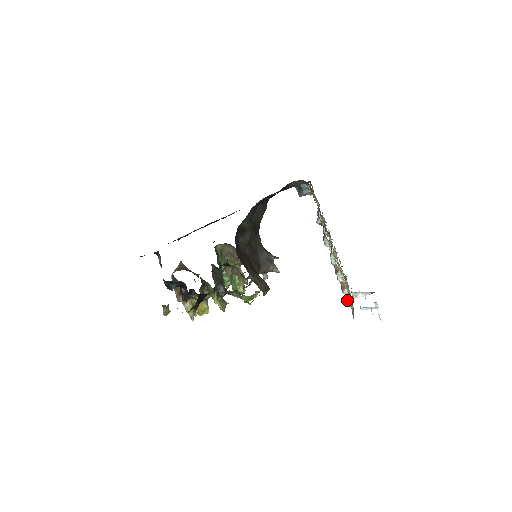
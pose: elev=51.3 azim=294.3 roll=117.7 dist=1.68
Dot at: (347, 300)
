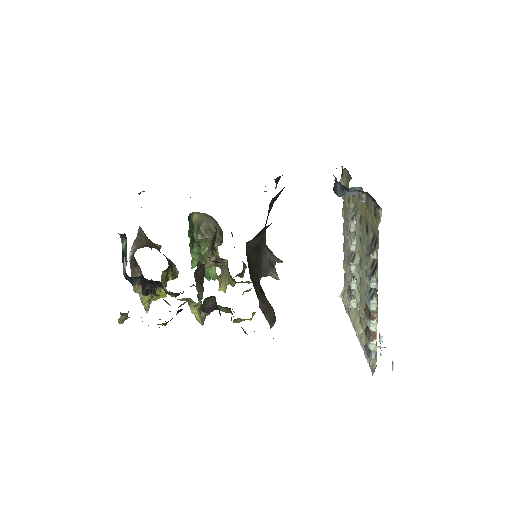
Dot at: (371, 351)
